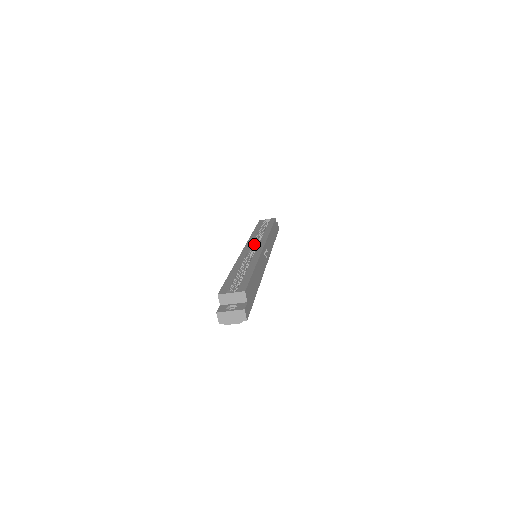
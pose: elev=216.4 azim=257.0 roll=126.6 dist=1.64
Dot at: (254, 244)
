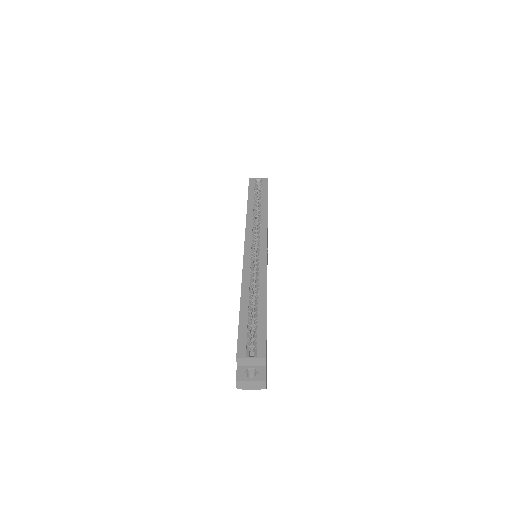
Dot at: (253, 238)
